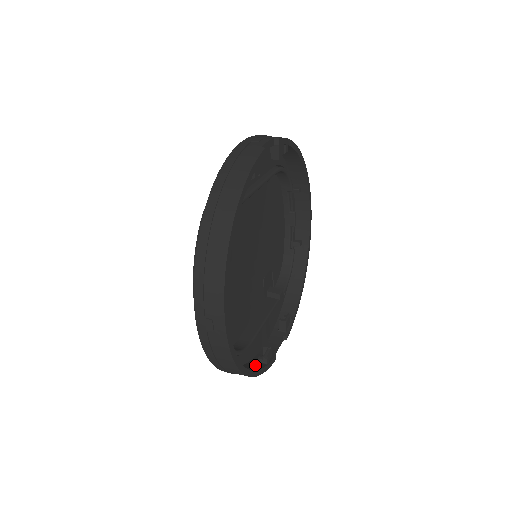
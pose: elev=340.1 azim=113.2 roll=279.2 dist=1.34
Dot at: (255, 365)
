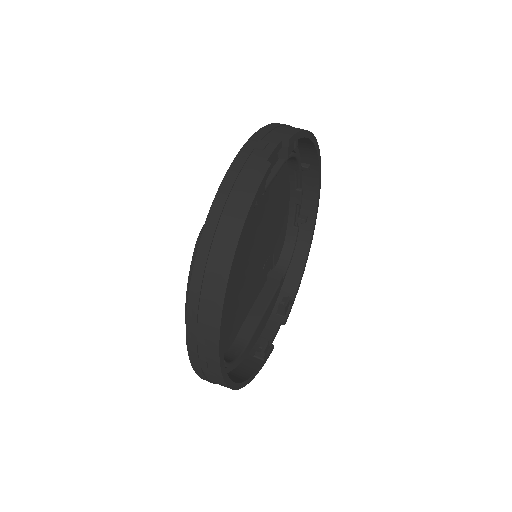
Dot at: (251, 363)
